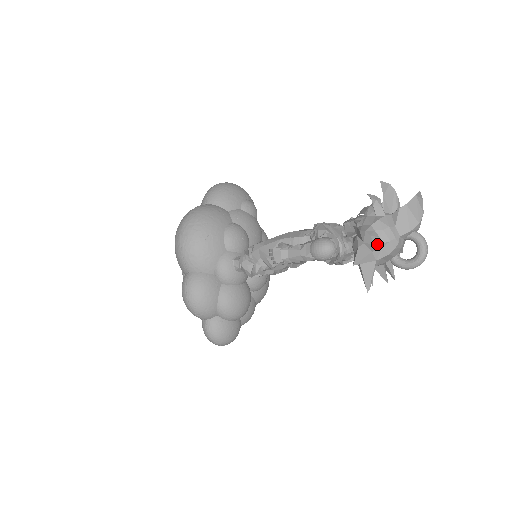
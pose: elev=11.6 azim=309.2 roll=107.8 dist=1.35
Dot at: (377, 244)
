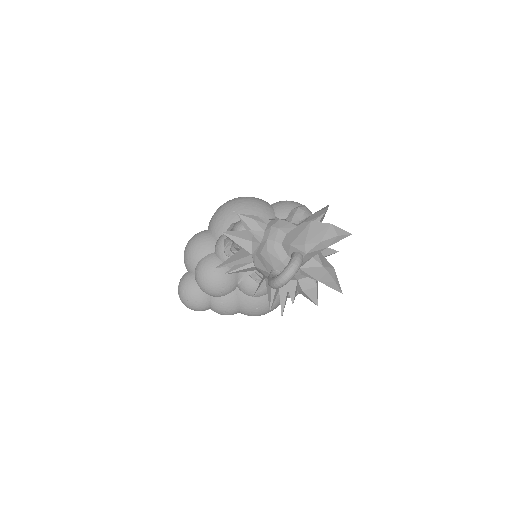
Dot at: (254, 231)
